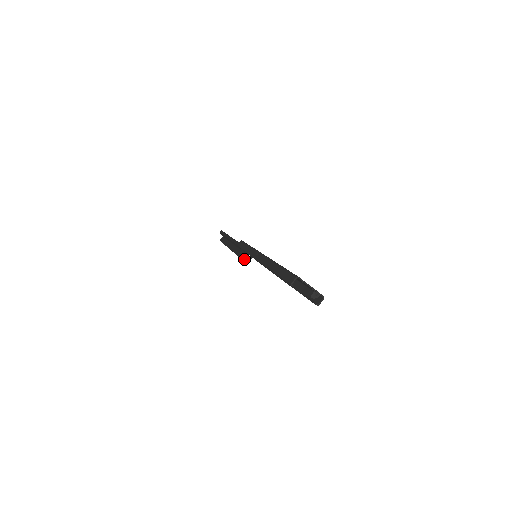
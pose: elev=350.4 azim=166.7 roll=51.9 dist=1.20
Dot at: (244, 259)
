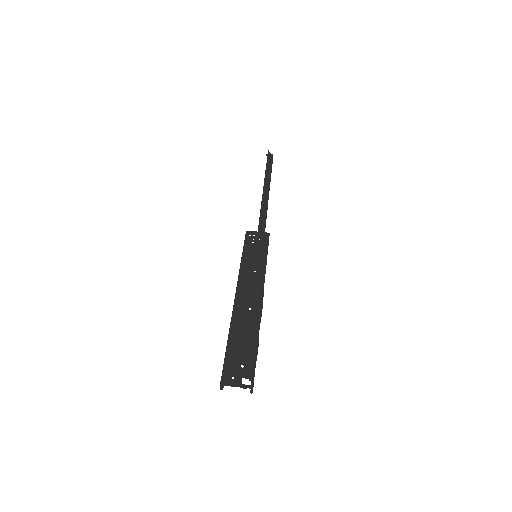
Dot at: occluded
